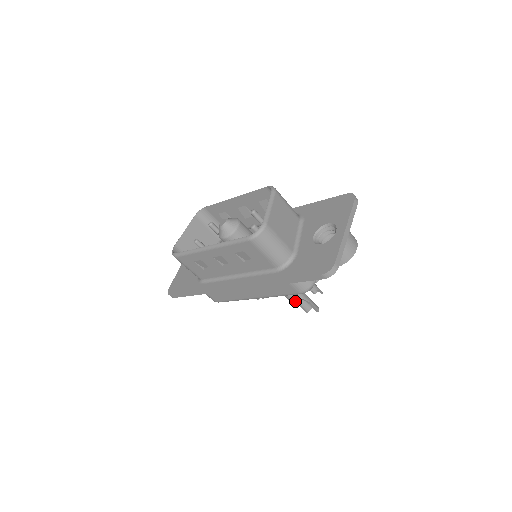
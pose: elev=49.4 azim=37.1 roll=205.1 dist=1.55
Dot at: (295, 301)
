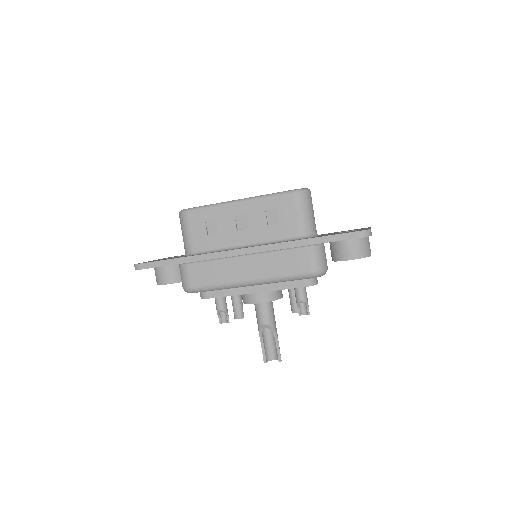
Dot at: (262, 337)
